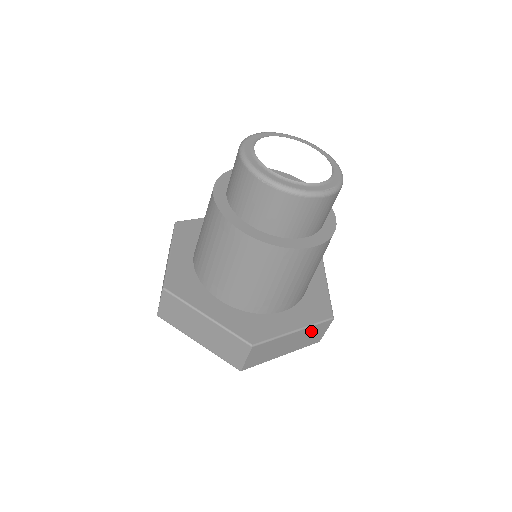
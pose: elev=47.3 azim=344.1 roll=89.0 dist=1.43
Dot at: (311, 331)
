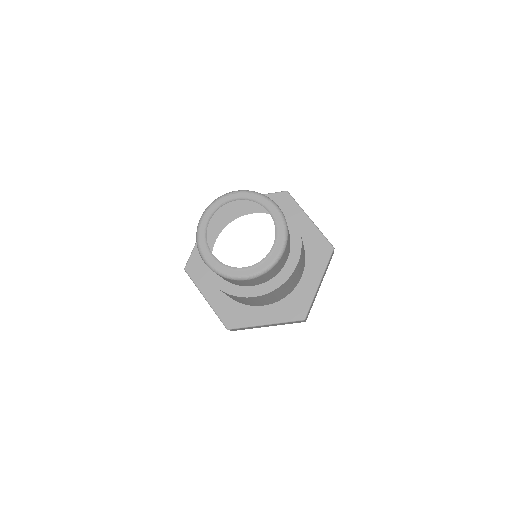
Dot at: (285, 323)
